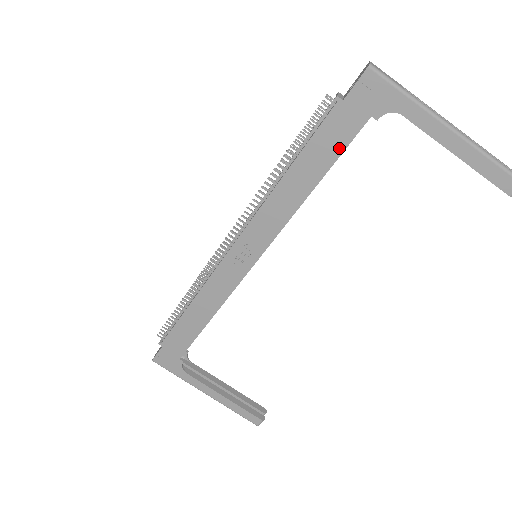
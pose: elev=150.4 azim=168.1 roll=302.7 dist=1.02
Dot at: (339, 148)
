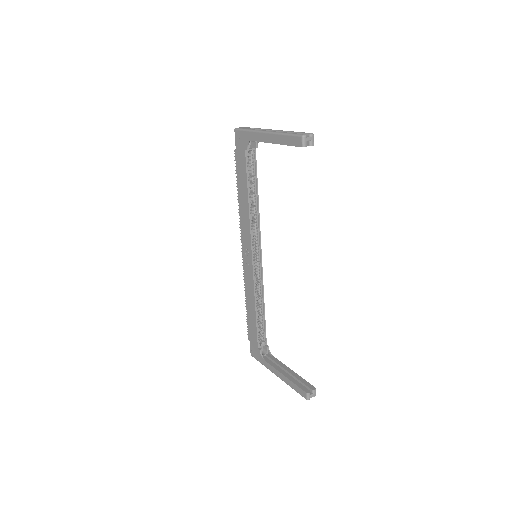
Dot at: (245, 173)
